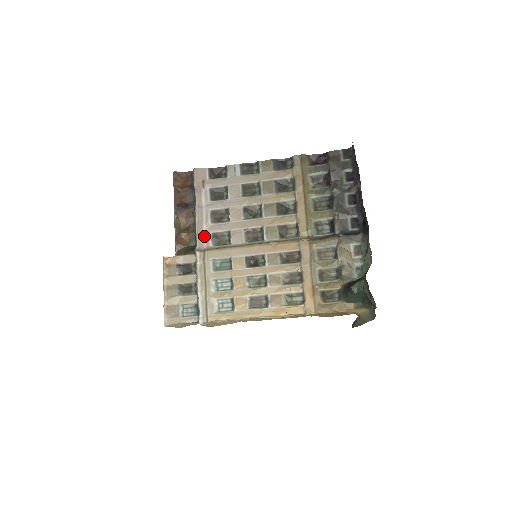
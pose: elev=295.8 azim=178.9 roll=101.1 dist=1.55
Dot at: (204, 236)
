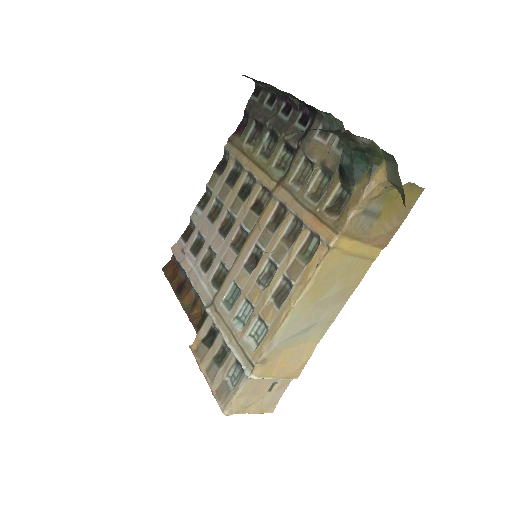
Dot at: (206, 290)
